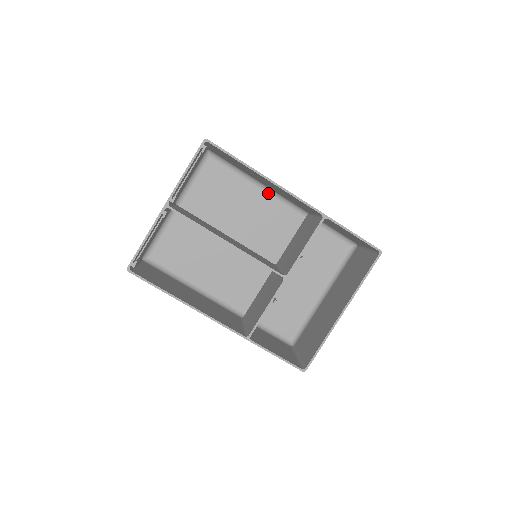
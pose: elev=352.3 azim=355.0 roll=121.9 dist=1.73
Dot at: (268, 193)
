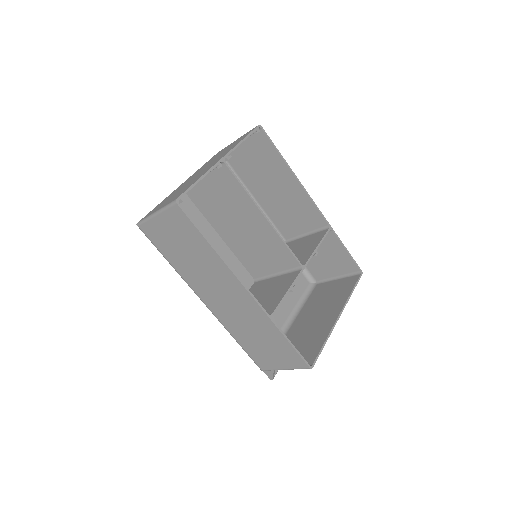
Dot at: occluded
